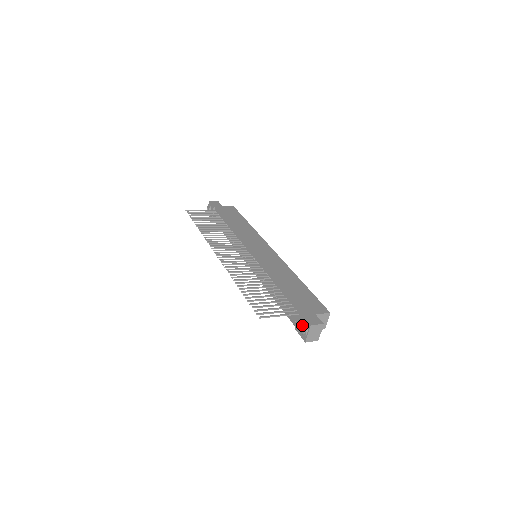
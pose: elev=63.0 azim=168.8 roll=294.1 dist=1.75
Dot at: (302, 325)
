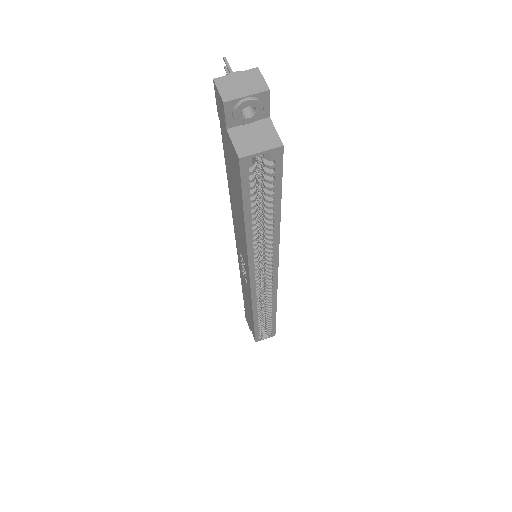
Dot at: occluded
